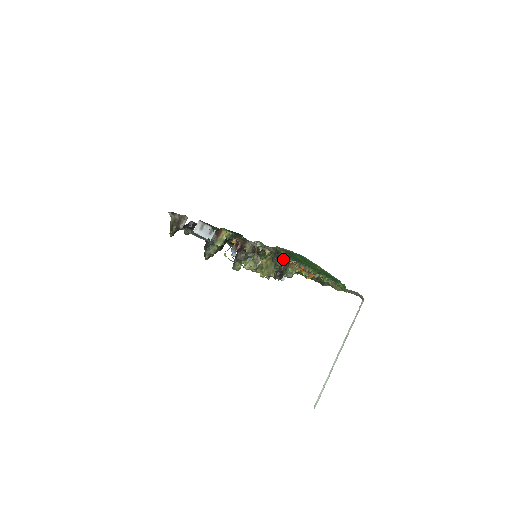
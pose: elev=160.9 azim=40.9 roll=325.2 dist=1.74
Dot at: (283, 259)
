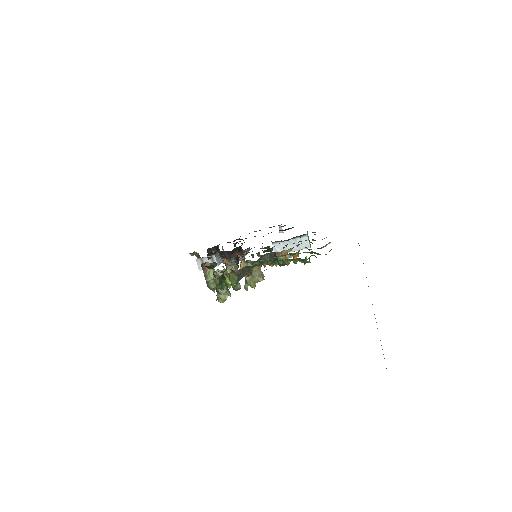
Dot at: (234, 281)
